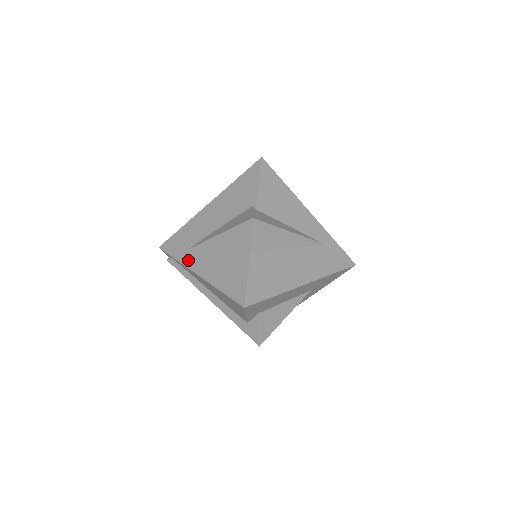
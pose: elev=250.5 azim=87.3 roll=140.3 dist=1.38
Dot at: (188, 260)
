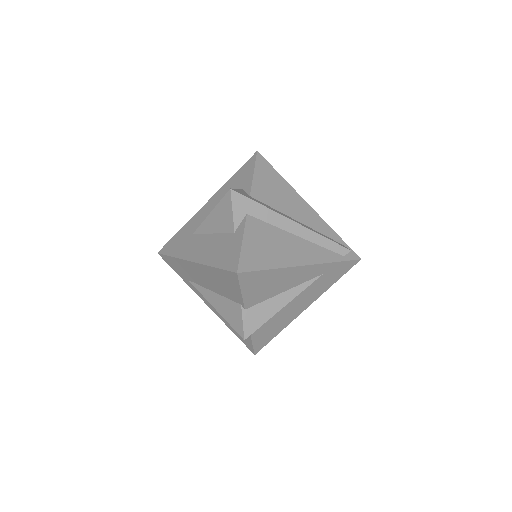
Dot at: (193, 289)
